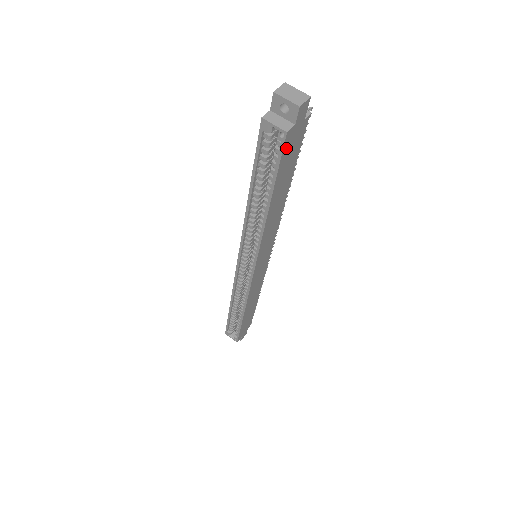
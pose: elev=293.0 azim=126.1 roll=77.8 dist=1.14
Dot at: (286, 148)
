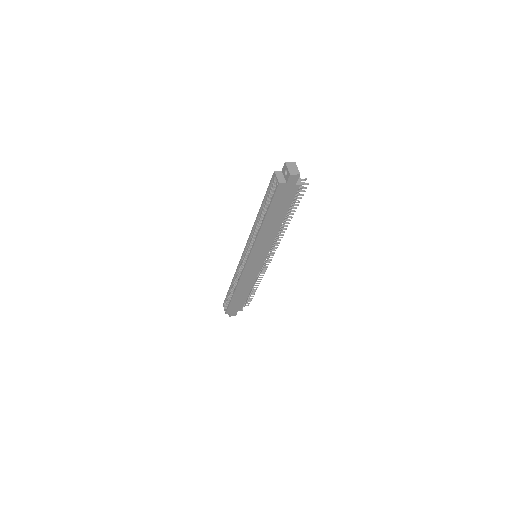
Dot at: (279, 192)
